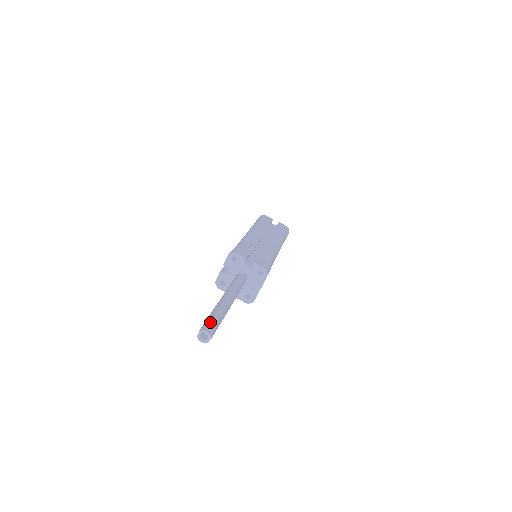
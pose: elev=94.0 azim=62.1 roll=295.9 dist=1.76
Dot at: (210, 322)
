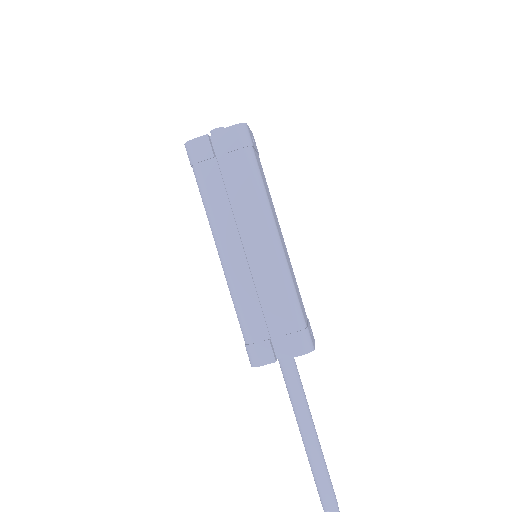
Dot at: (325, 500)
